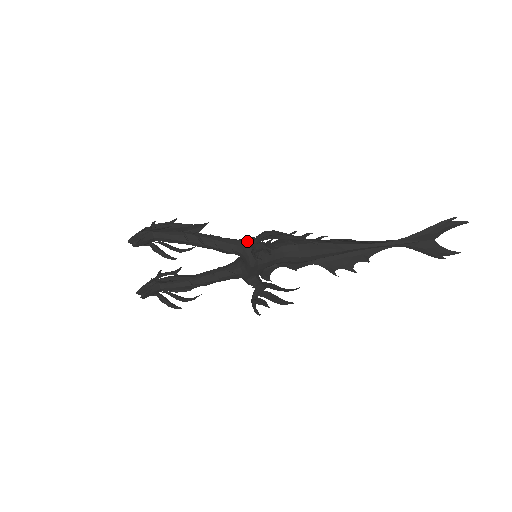
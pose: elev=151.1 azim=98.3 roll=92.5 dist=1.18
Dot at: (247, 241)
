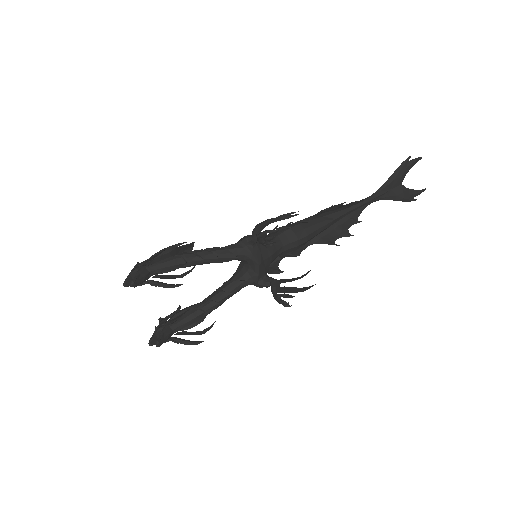
Dot at: (245, 239)
